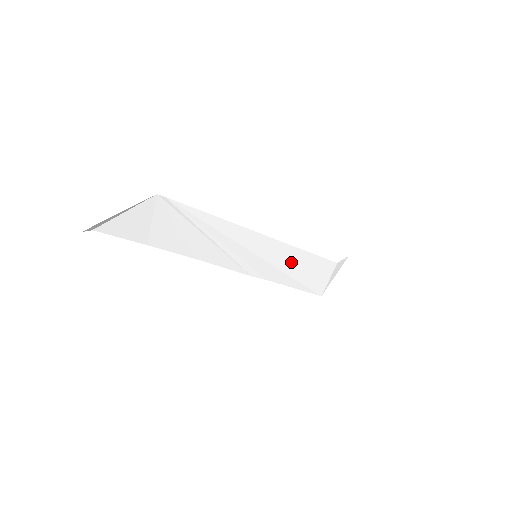
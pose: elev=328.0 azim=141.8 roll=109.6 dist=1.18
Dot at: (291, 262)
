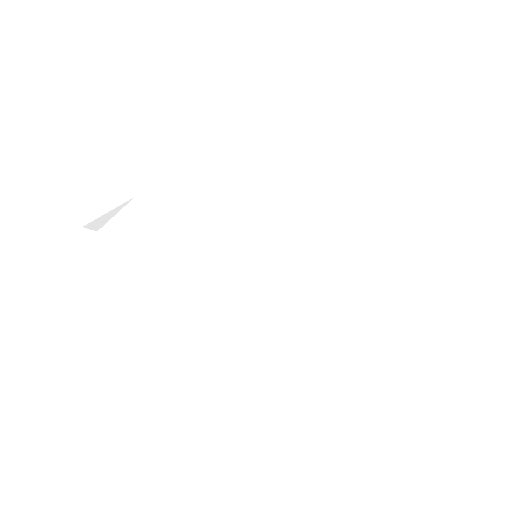
Dot at: (302, 264)
